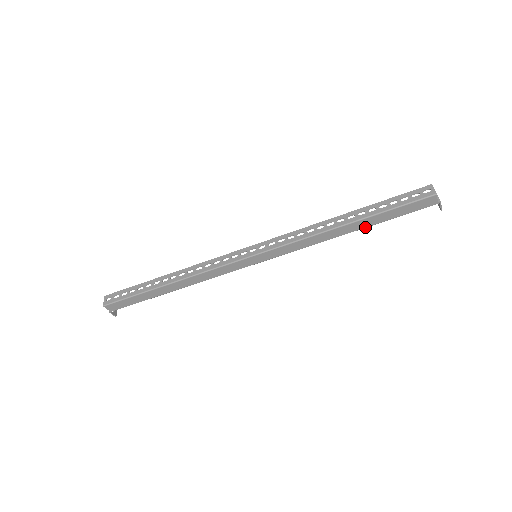
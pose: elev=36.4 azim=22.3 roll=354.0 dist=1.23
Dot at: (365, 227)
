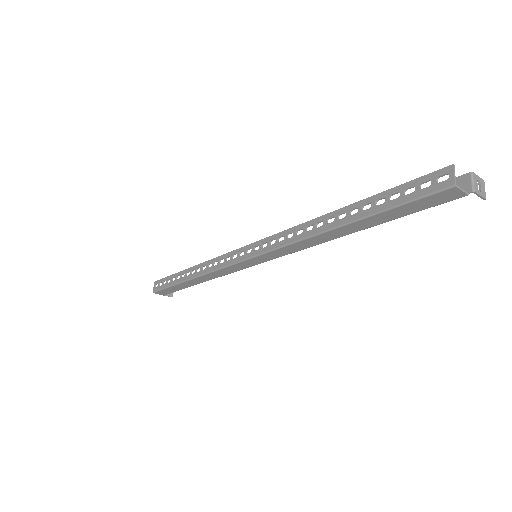
Dot at: (366, 228)
